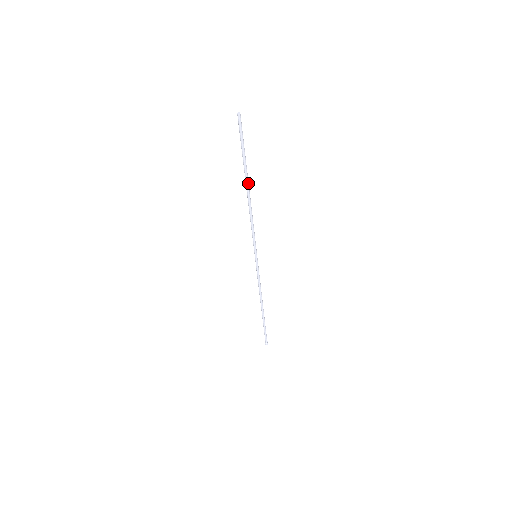
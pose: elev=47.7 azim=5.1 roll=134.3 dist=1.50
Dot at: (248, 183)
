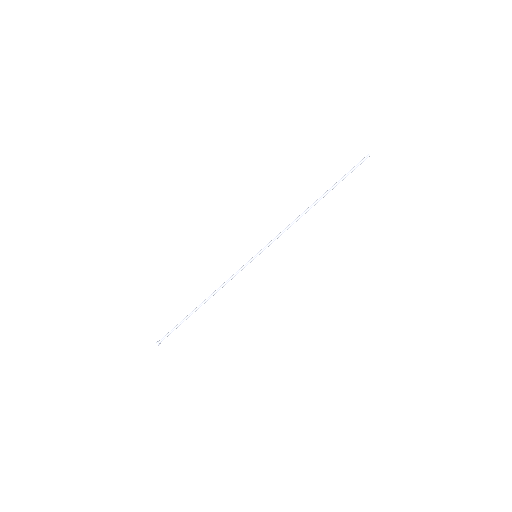
Dot at: occluded
